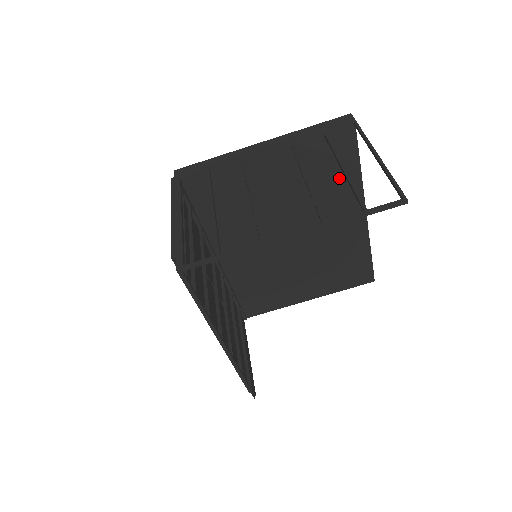
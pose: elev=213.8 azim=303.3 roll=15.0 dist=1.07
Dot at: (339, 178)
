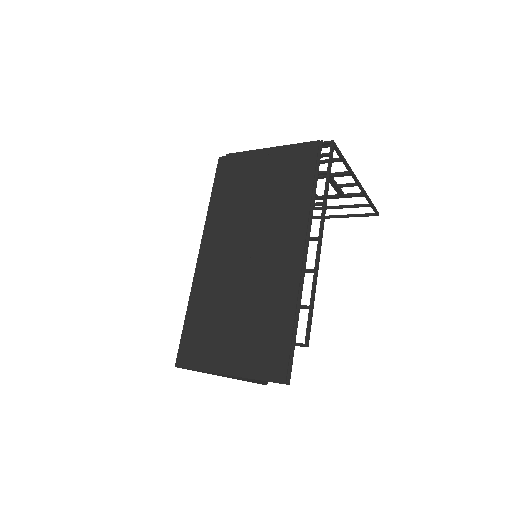
Dot at: occluded
